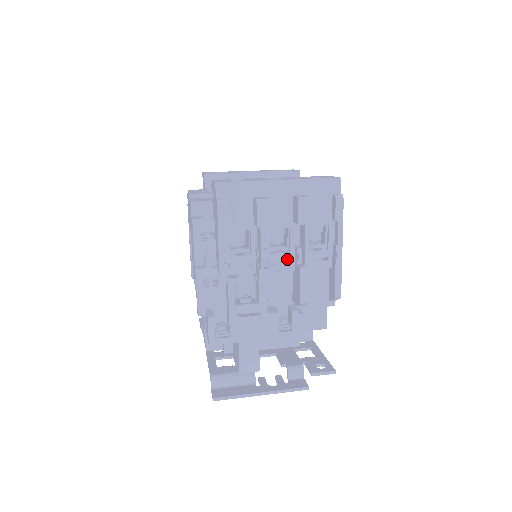
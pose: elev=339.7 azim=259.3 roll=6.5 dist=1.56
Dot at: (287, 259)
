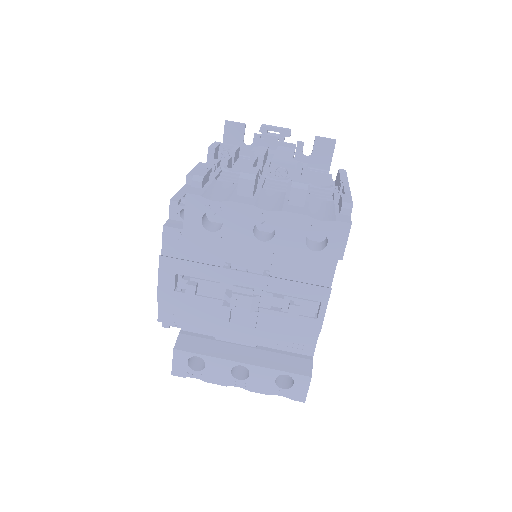
Dot at: occluded
